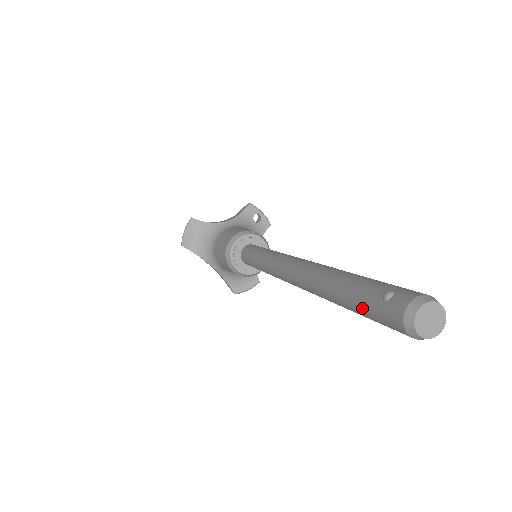
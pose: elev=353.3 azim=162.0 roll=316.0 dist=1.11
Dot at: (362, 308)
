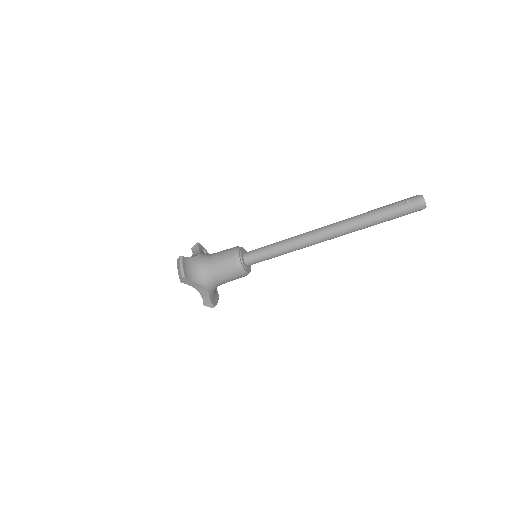
Dot at: (395, 213)
